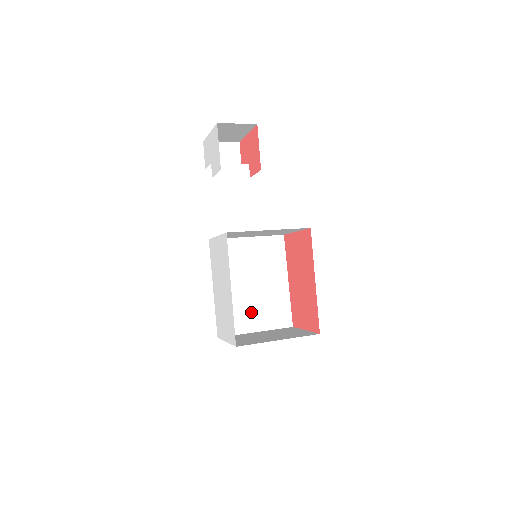
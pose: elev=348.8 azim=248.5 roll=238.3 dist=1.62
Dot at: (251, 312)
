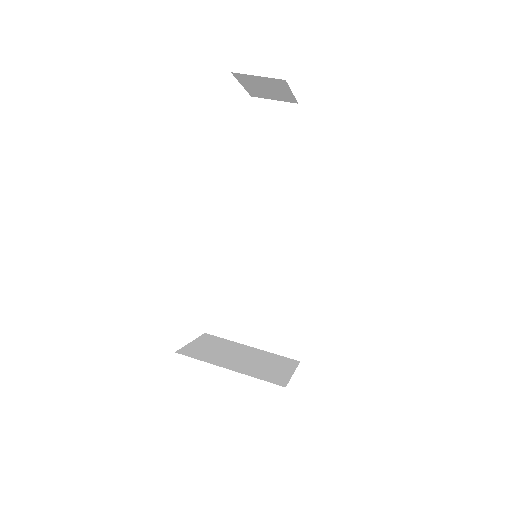
Dot at: (253, 321)
